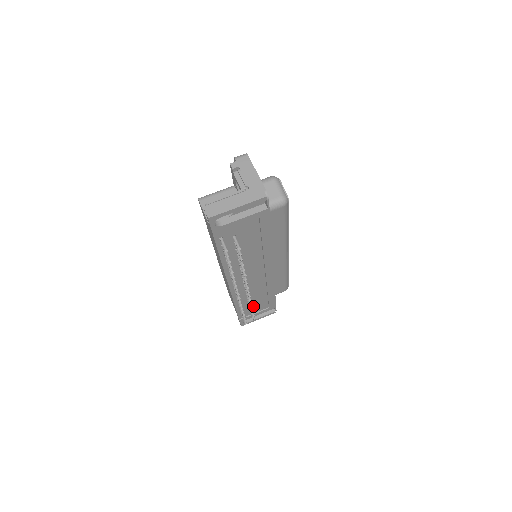
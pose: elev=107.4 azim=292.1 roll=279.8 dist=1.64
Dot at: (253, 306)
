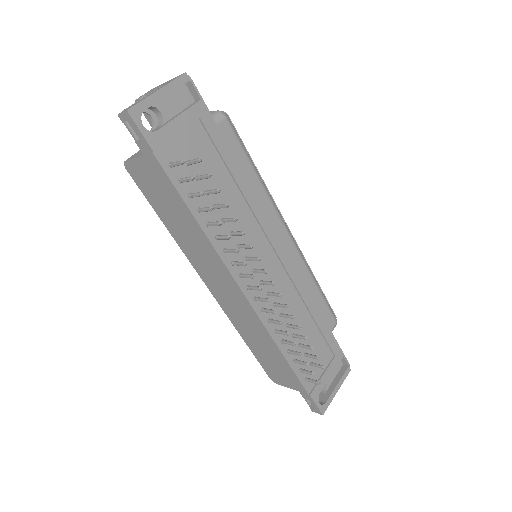
Dot at: occluded
